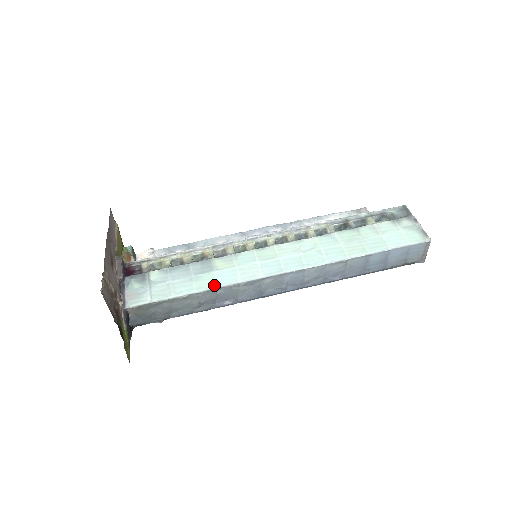
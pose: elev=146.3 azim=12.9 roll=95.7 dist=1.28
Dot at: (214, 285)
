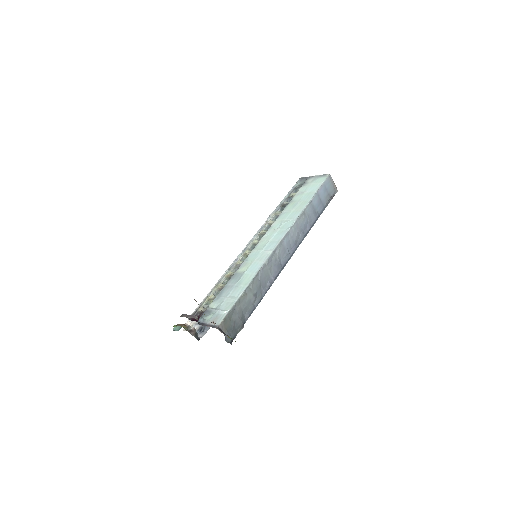
Dot at: (253, 276)
